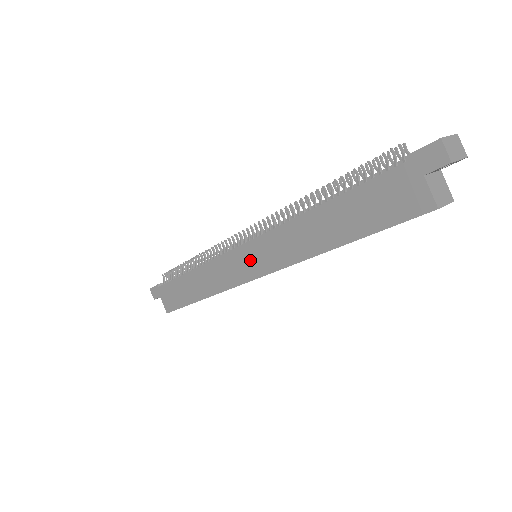
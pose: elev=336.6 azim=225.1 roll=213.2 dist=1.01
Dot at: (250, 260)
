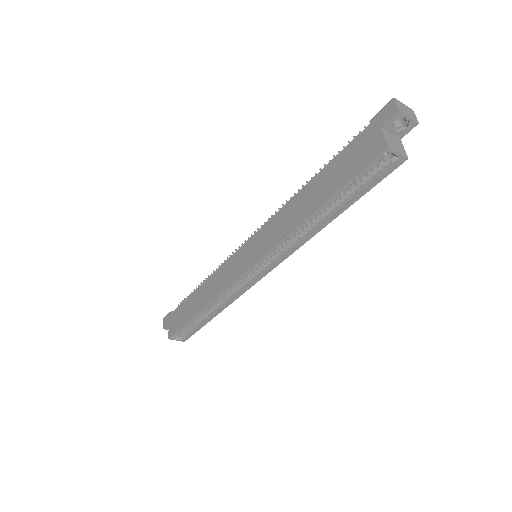
Dot at: (249, 252)
